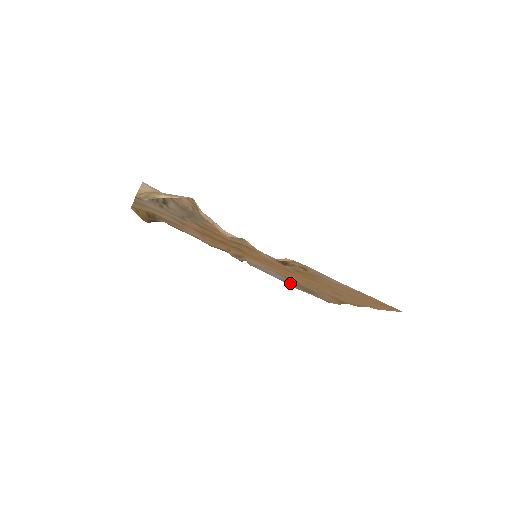
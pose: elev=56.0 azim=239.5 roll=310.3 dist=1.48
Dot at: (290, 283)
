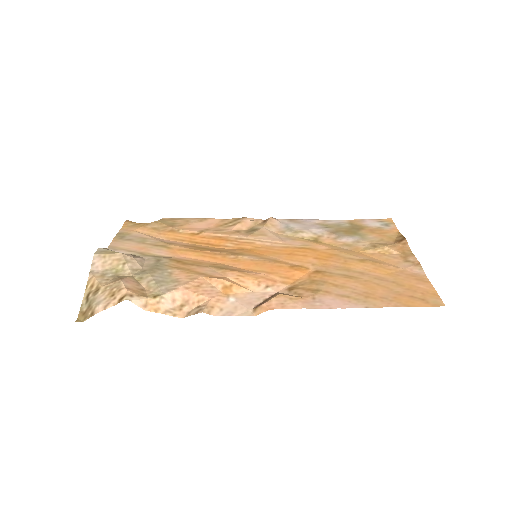
Dot at: (329, 226)
